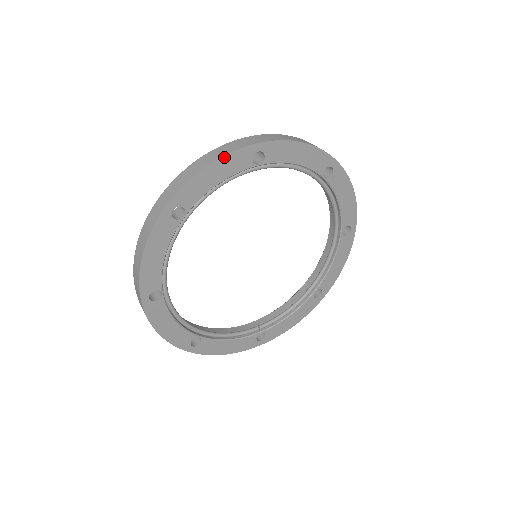
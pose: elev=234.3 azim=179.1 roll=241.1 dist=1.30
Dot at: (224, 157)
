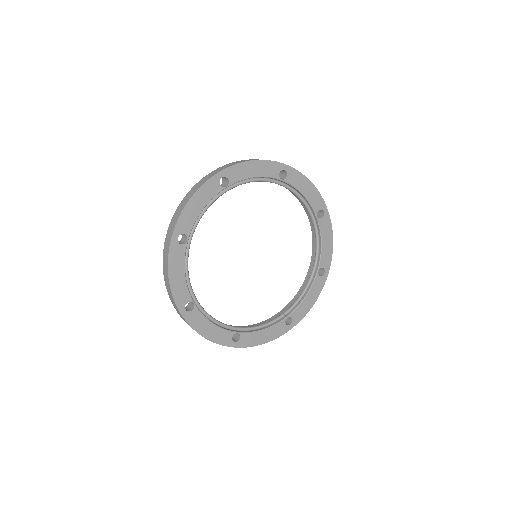
Dot at: (199, 190)
